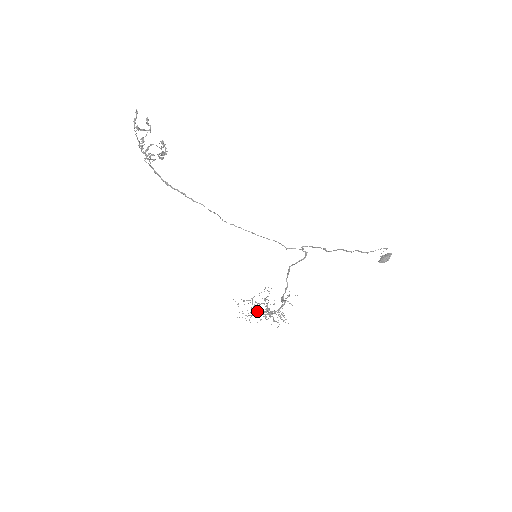
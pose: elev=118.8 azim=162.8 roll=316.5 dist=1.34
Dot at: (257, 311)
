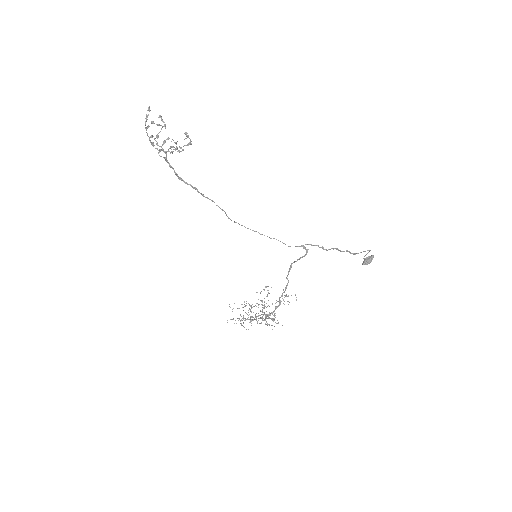
Dot at: occluded
